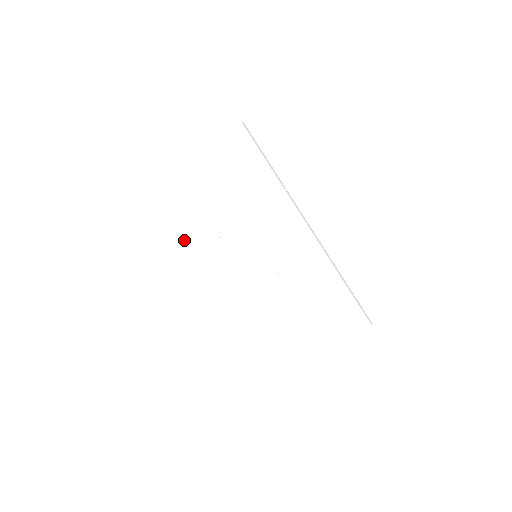
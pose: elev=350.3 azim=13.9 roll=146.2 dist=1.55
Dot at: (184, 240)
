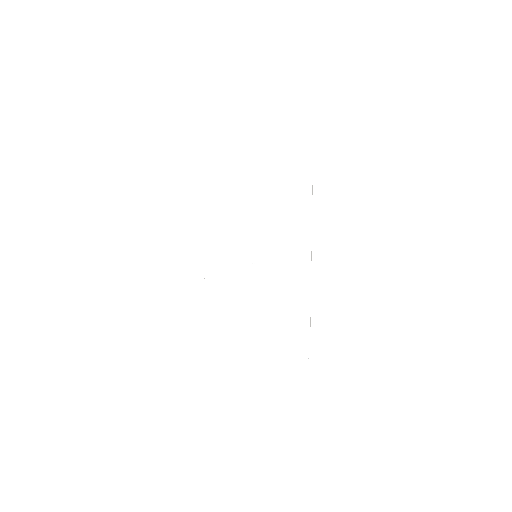
Dot at: (204, 205)
